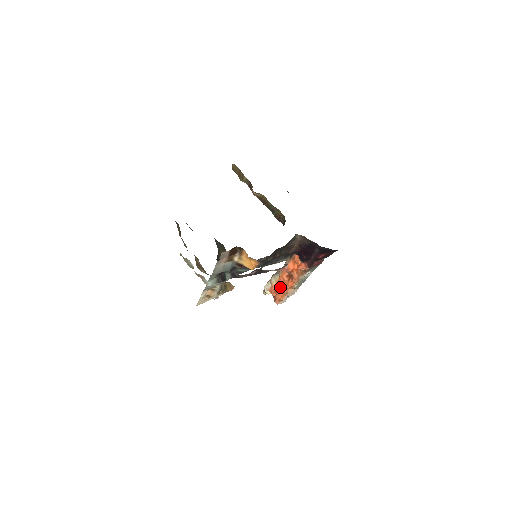
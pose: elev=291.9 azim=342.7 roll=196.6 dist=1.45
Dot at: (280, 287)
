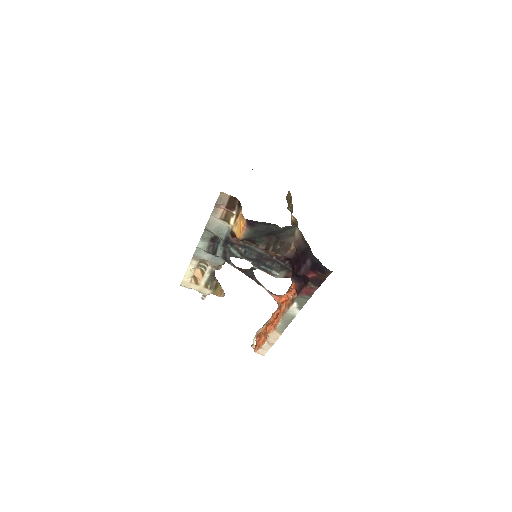
Dot at: (266, 328)
